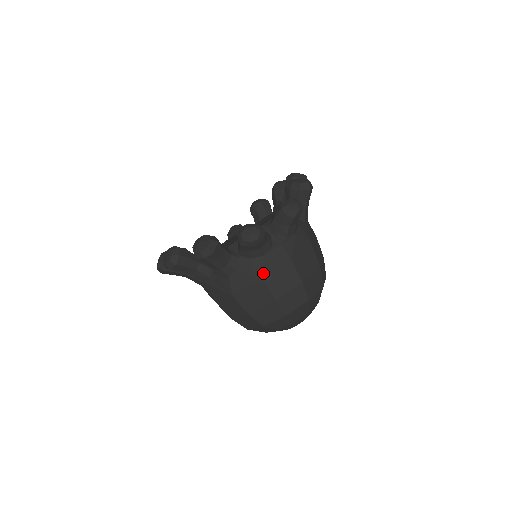
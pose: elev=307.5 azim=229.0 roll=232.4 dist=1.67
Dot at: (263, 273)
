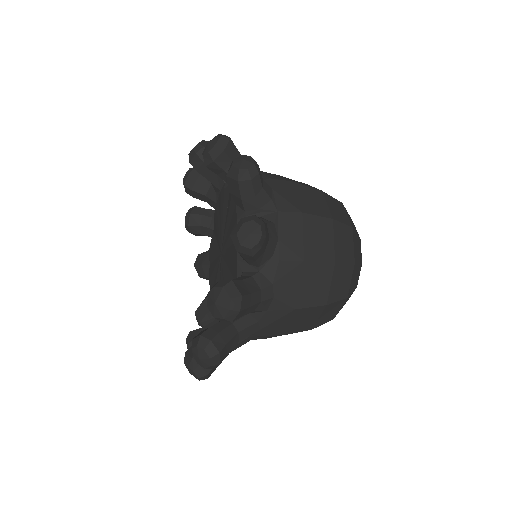
Dot at: (297, 254)
